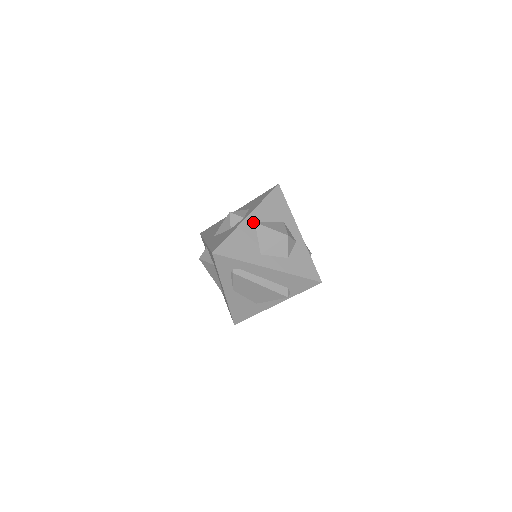
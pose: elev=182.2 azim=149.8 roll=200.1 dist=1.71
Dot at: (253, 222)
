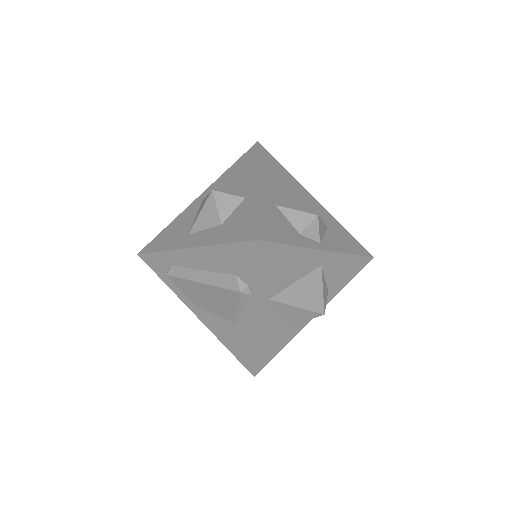
Dot at: (201, 200)
